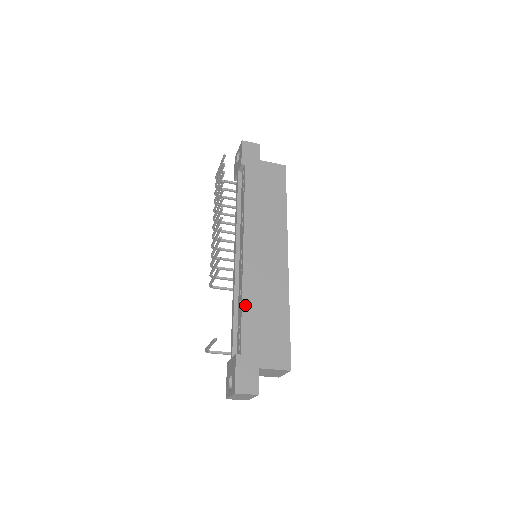
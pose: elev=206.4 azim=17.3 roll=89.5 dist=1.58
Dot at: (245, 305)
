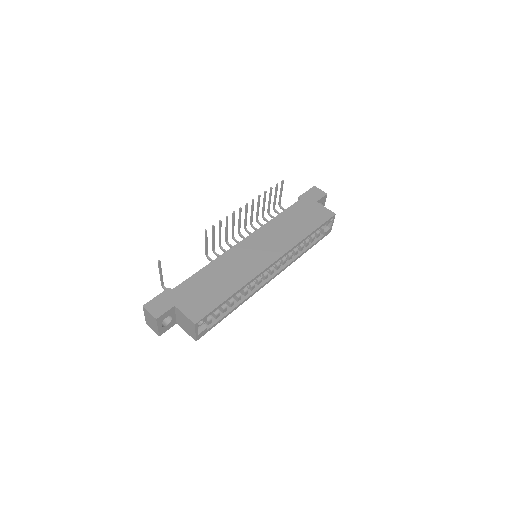
Dot at: (208, 267)
